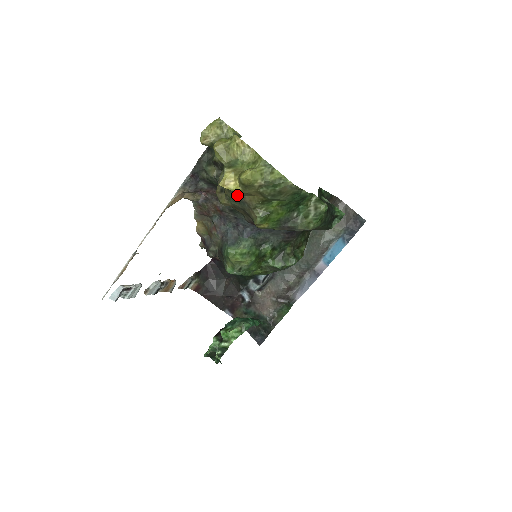
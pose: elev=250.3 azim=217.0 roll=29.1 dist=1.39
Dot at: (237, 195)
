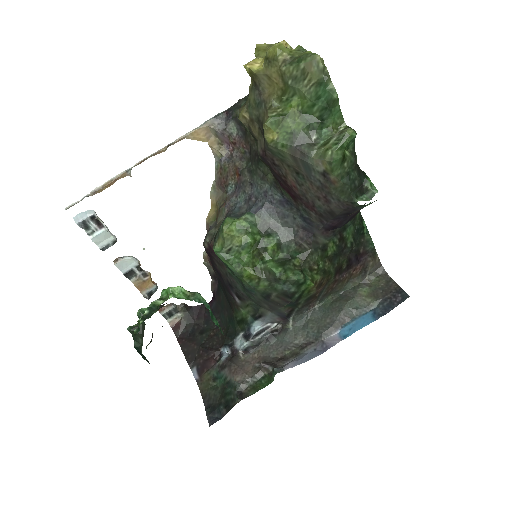
Dot at: (258, 91)
